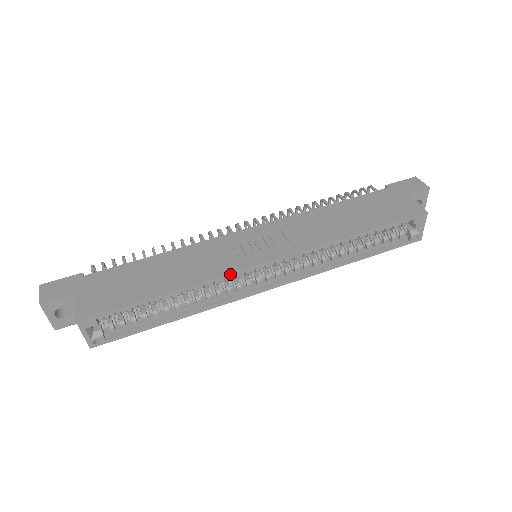
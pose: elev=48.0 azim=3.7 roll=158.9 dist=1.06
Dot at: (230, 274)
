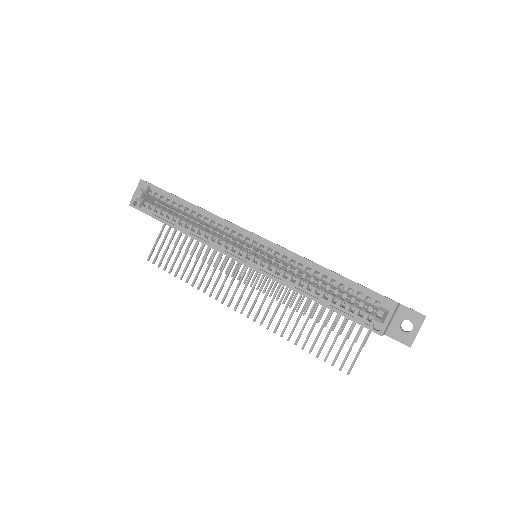
Dot at: (226, 221)
